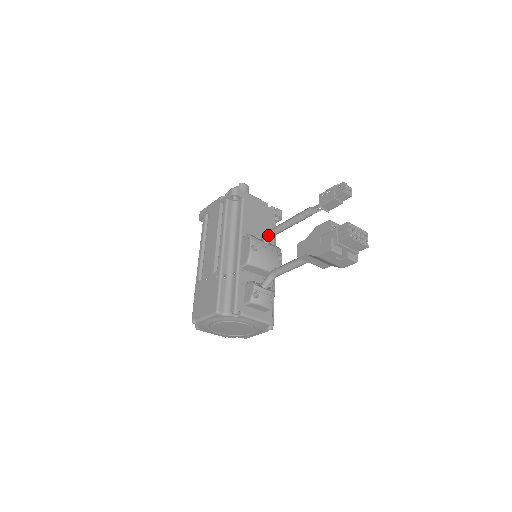
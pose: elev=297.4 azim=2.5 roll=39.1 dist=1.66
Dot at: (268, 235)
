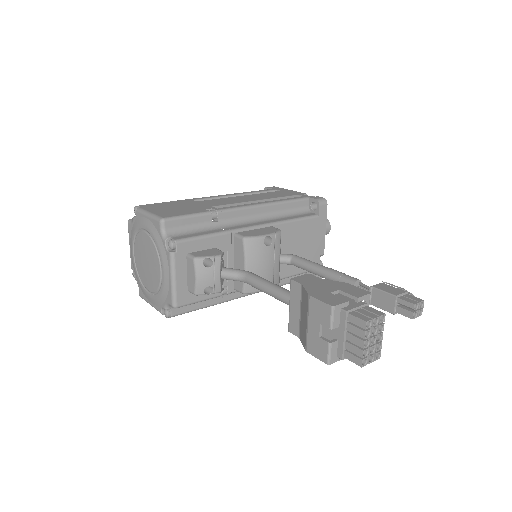
Dot at: (291, 256)
